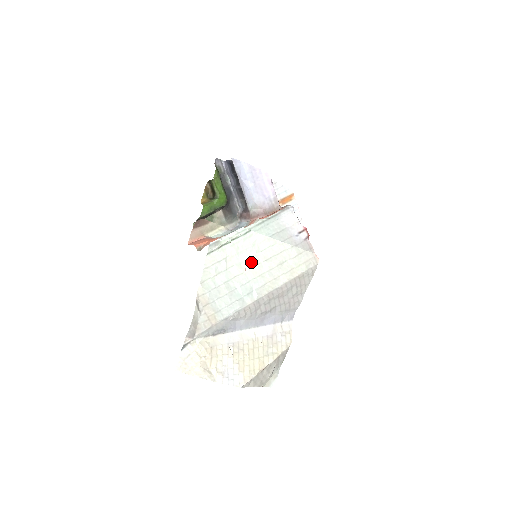
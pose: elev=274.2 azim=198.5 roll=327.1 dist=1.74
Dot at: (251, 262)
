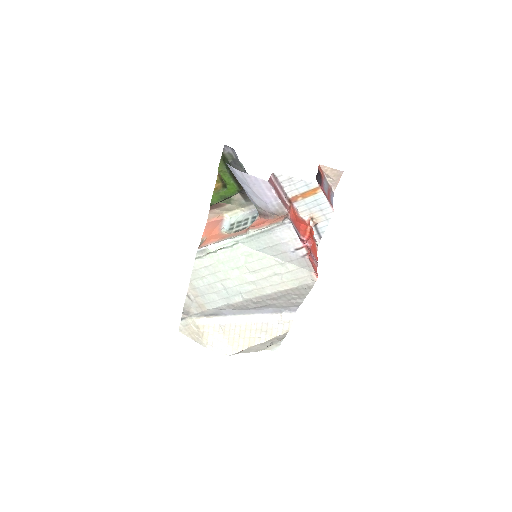
Dot at: (238, 270)
